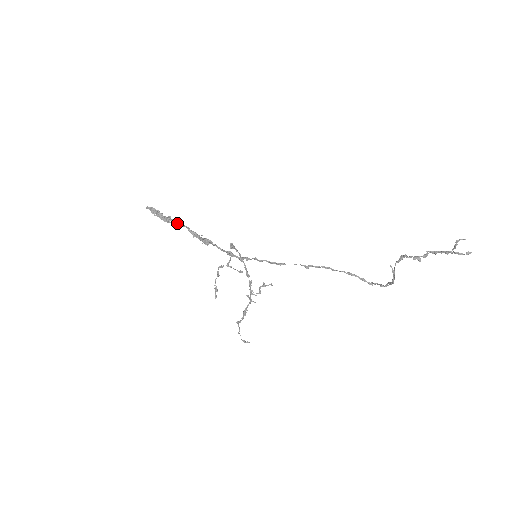
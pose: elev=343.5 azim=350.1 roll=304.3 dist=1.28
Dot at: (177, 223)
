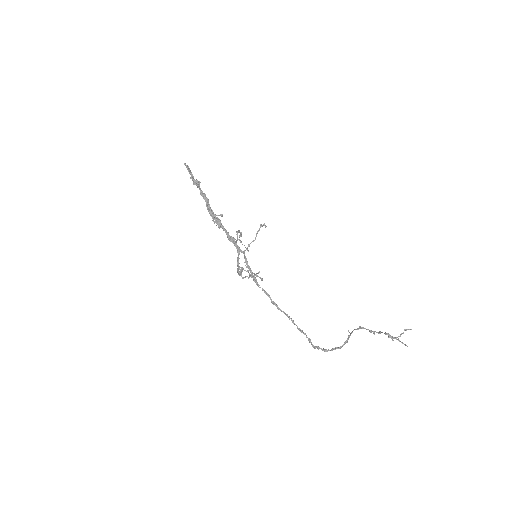
Dot at: (202, 191)
